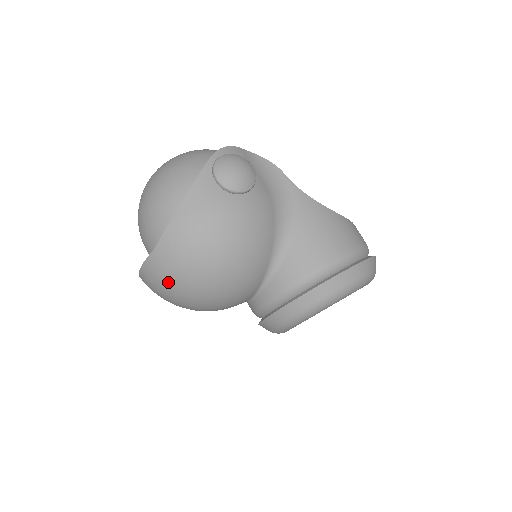
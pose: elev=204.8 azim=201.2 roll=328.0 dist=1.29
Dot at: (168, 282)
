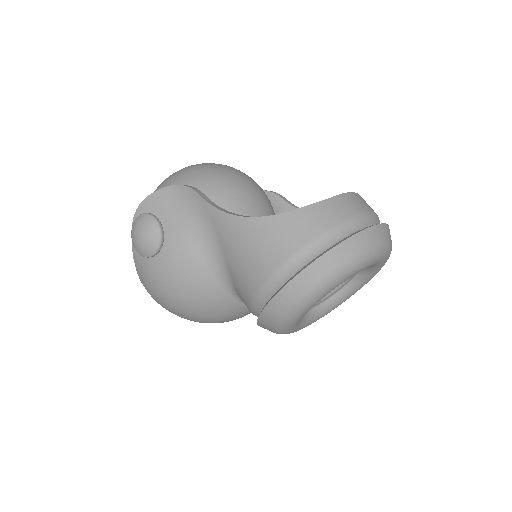
Dot at: occluded
